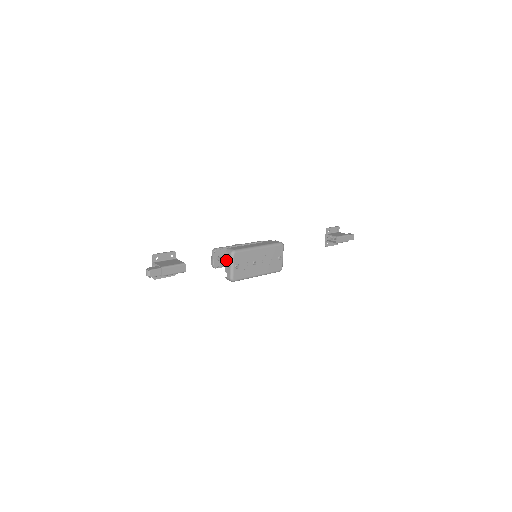
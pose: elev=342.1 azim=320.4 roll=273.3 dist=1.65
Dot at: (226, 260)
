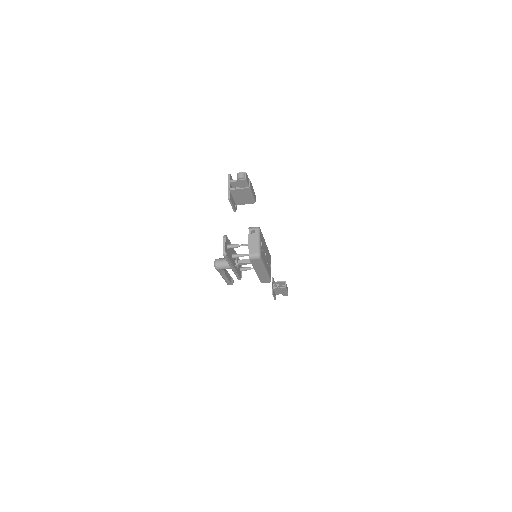
Dot at: (250, 236)
